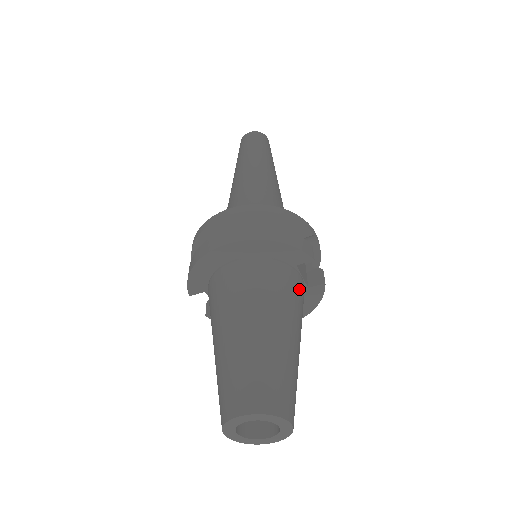
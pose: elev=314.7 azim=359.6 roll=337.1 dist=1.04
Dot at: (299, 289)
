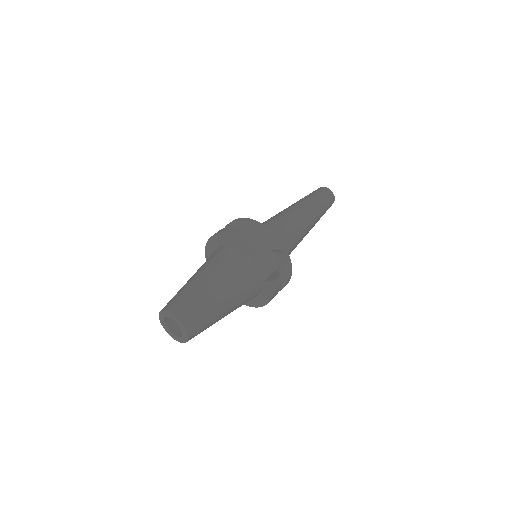
Dot at: (250, 275)
